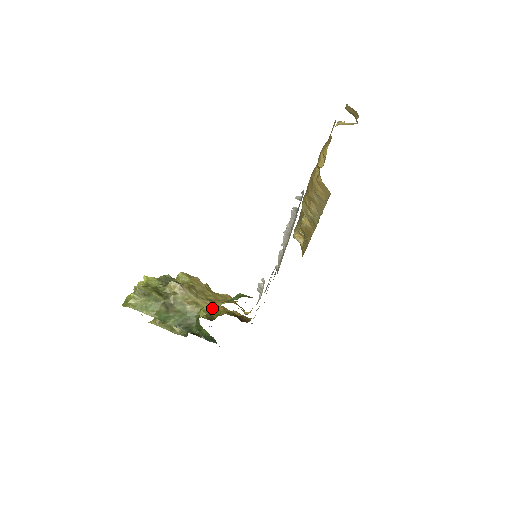
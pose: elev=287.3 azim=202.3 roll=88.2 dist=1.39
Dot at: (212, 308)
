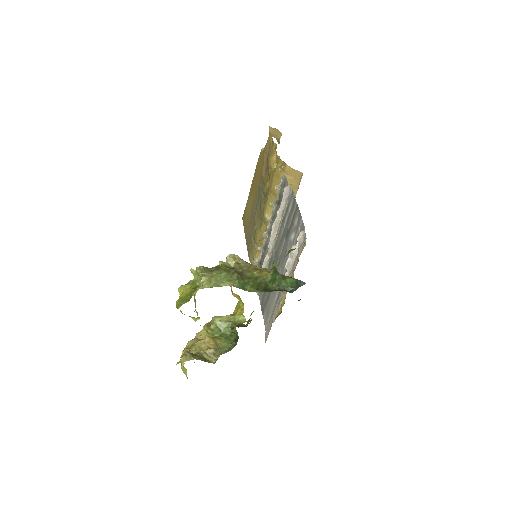
Dot at: occluded
